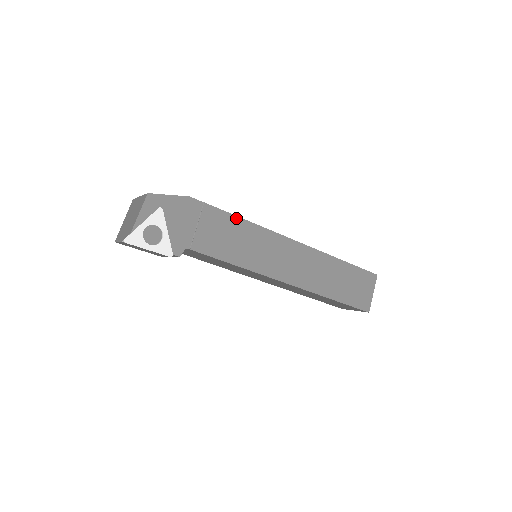
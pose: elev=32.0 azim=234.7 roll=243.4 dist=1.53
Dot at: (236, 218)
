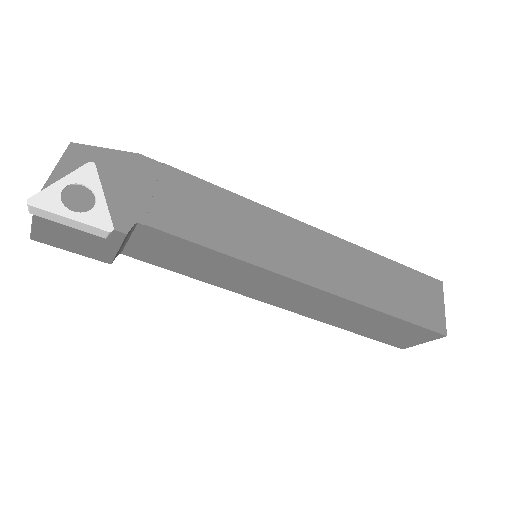
Dot at: (215, 188)
